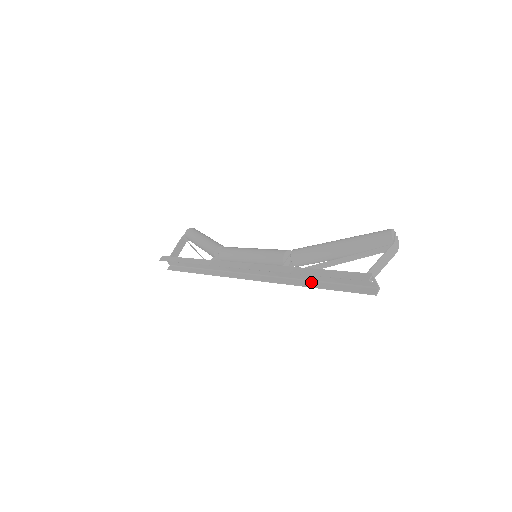
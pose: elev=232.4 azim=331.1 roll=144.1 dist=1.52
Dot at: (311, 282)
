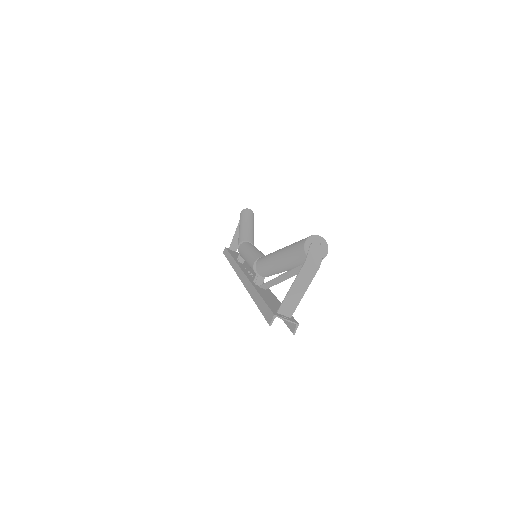
Dot at: occluded
